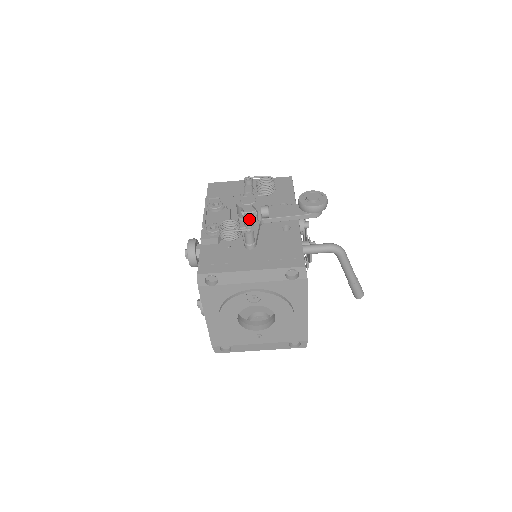
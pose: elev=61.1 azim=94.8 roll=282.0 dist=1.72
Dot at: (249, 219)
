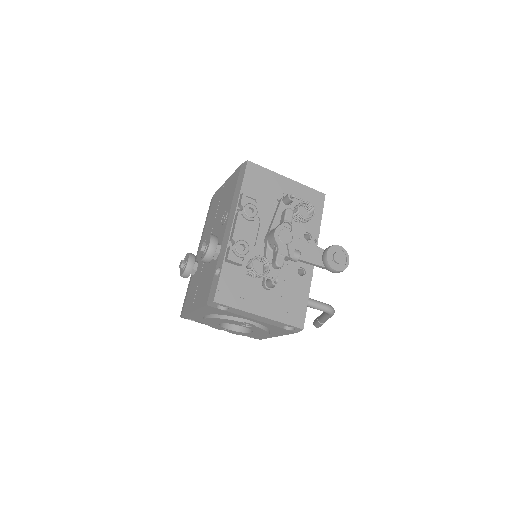
Dot at: (280, 266)
